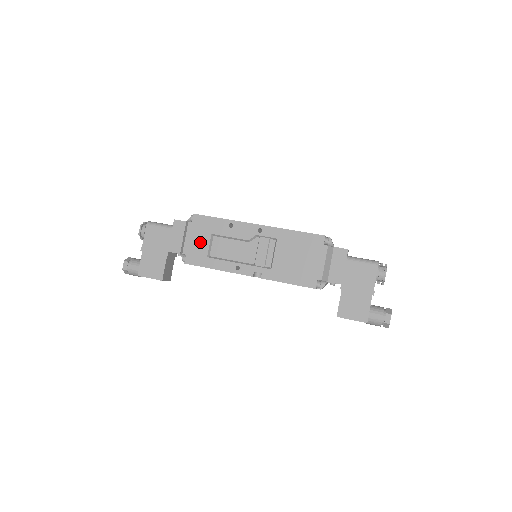
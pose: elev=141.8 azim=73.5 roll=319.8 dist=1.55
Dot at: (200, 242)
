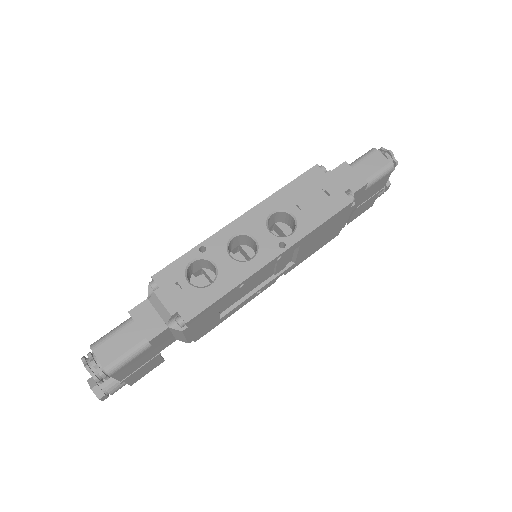
Dot at: (207, 323)
